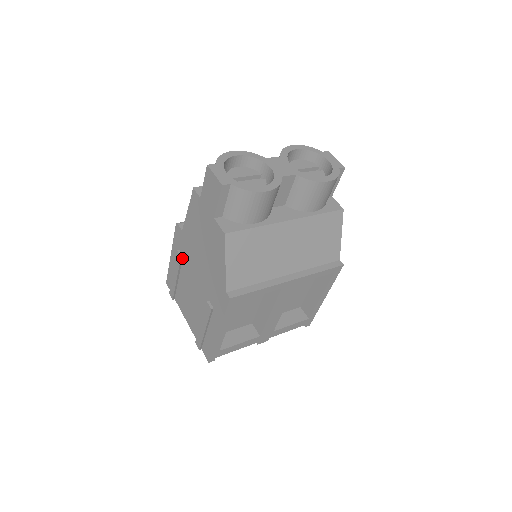
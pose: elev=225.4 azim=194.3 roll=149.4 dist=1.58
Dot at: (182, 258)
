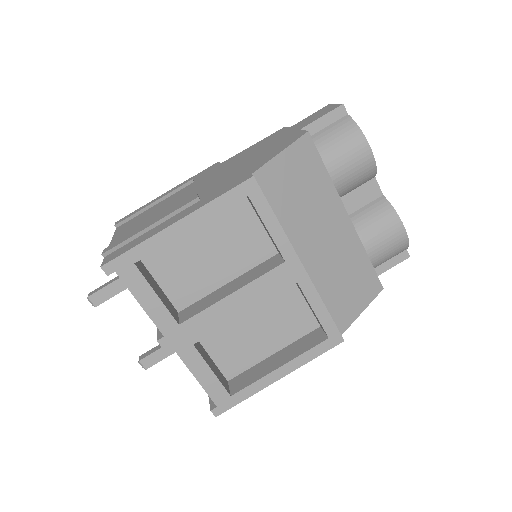
Dot at: (190, 184)
